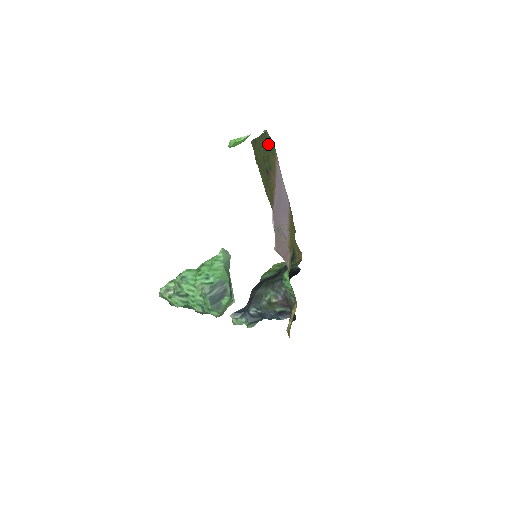
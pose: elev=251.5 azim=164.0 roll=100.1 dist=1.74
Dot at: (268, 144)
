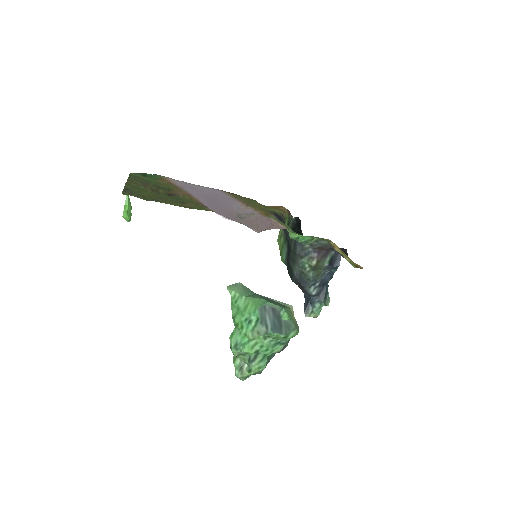
Dot at: (144, 179)
